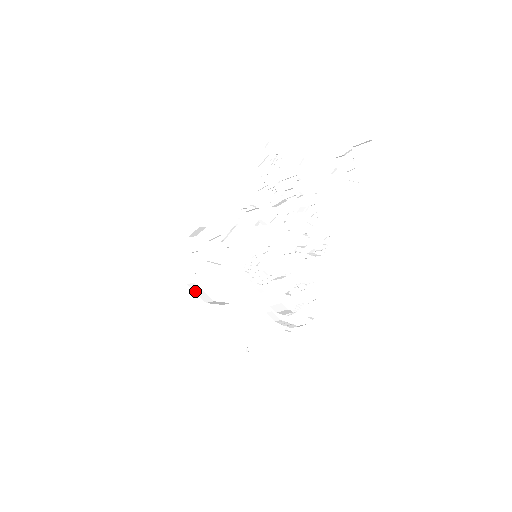
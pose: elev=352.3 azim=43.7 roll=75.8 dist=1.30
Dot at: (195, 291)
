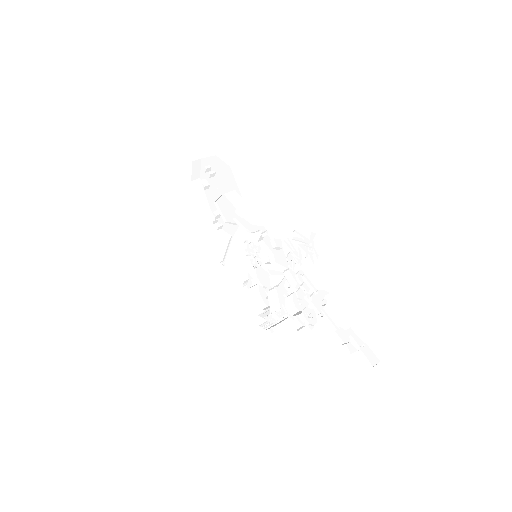
Dot at: (197, 194)
